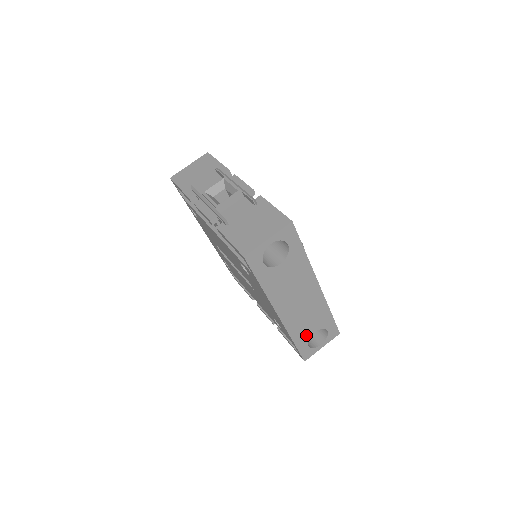
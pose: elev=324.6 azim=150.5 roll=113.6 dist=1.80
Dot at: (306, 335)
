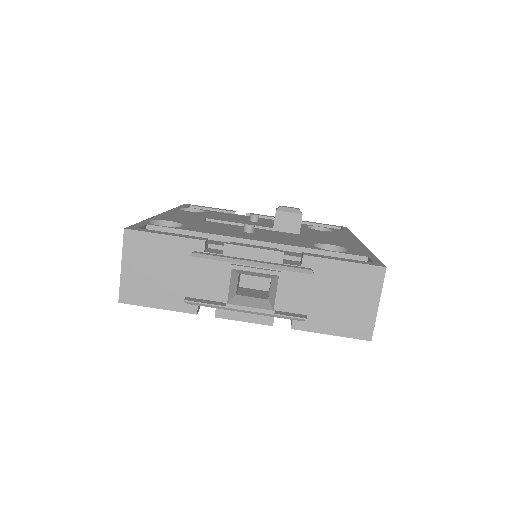
Dot at: occluded
